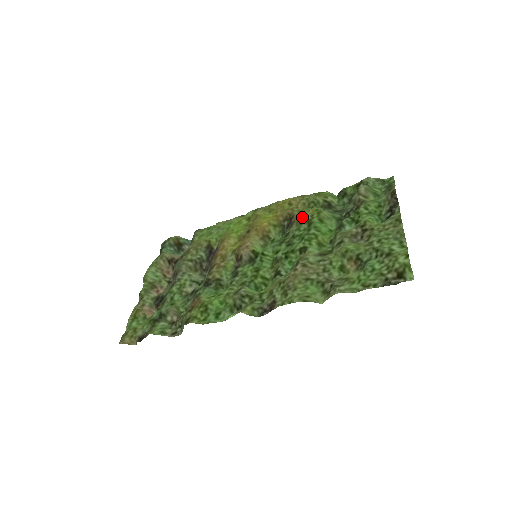
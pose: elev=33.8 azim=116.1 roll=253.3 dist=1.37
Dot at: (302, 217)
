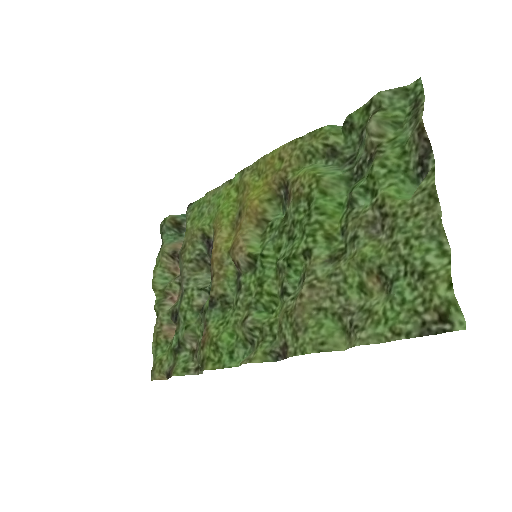
Dot at: (298, 188)
